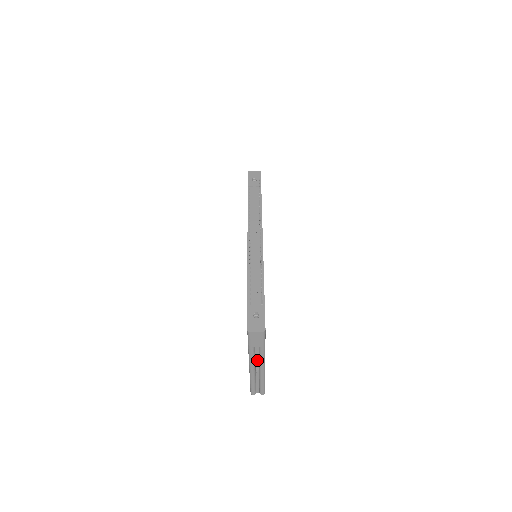
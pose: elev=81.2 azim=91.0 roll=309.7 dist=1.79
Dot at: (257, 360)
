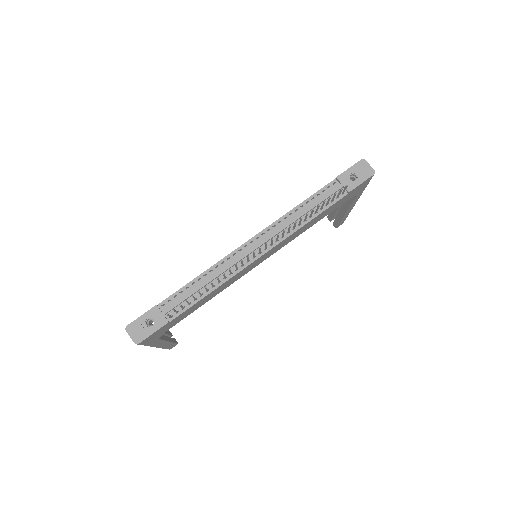
Dot at: occluded
